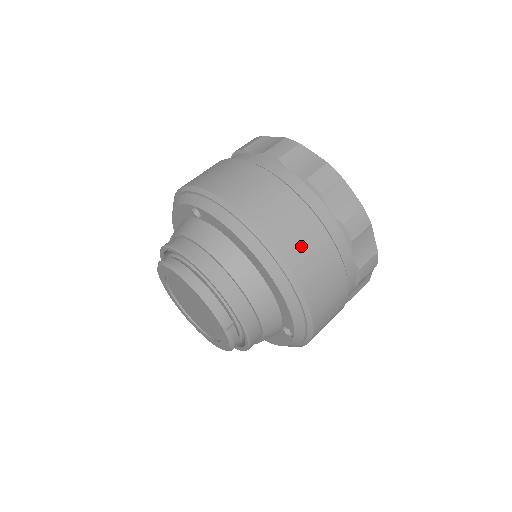
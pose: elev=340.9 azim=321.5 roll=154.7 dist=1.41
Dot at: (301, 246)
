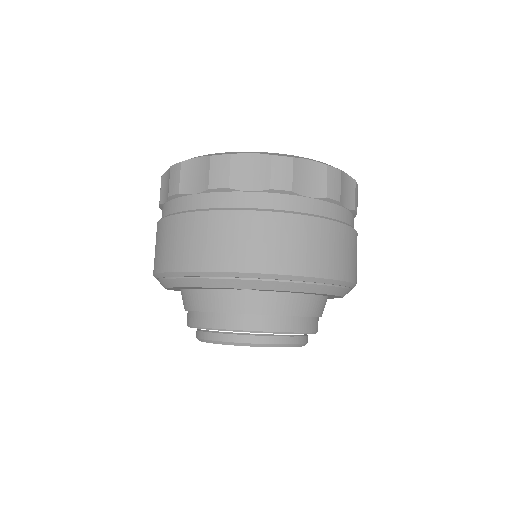
Dot at: (351, 259)
